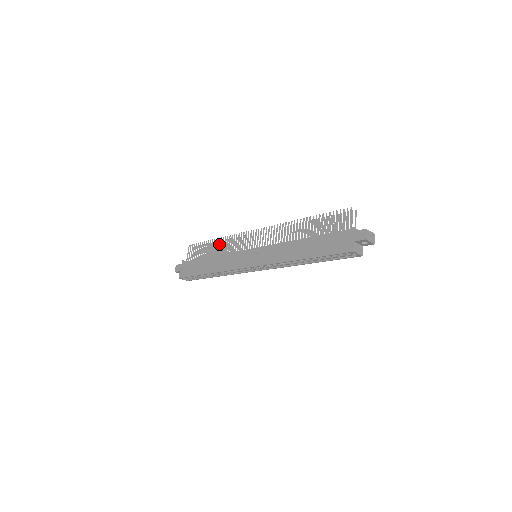
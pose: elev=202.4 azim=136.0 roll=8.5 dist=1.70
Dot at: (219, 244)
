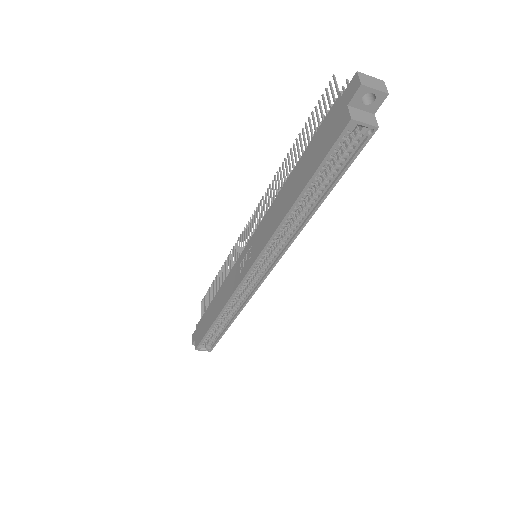
Dot at: occluded
